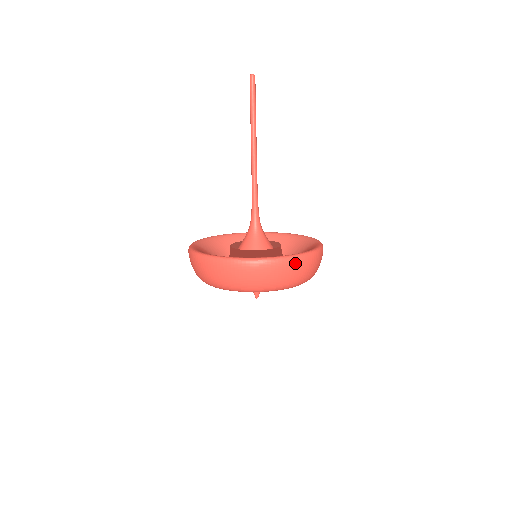
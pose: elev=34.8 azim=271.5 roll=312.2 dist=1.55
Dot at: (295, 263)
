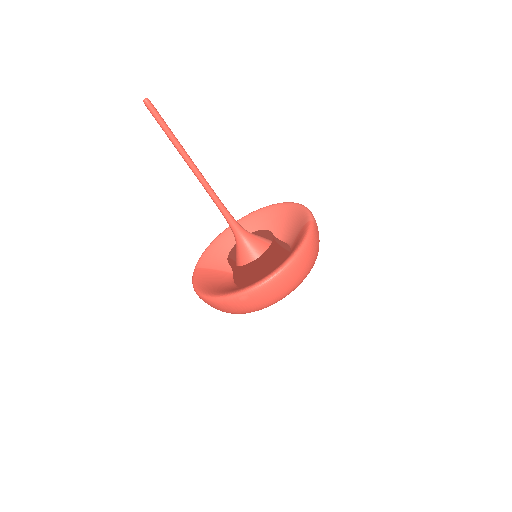
Dot at: (282, 277)
